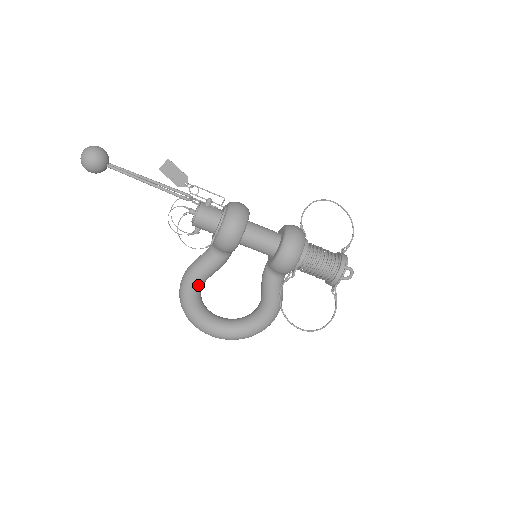
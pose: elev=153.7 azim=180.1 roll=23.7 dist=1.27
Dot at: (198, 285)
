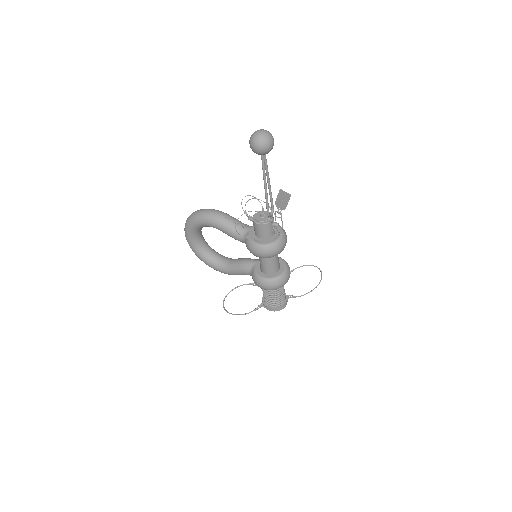
Dot at: (214, 227)
